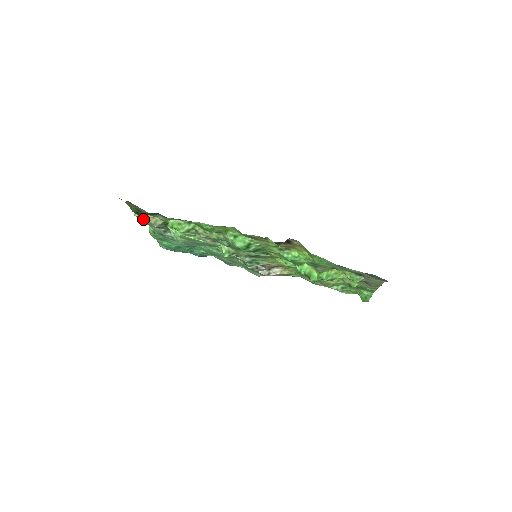
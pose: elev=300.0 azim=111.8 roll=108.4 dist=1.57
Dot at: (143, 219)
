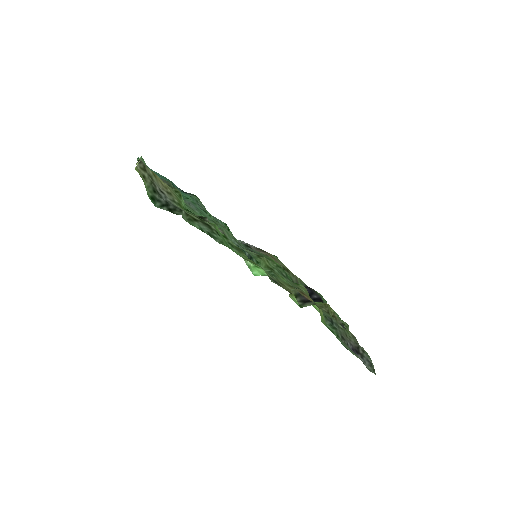
Dot at: occluded
